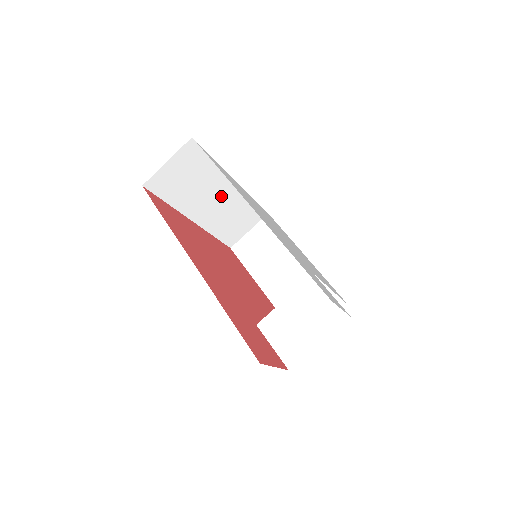
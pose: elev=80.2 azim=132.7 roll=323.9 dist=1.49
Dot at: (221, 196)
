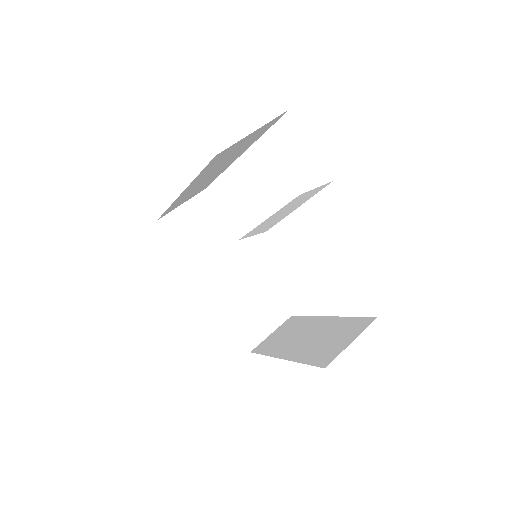
Dot at: (234, 267)
